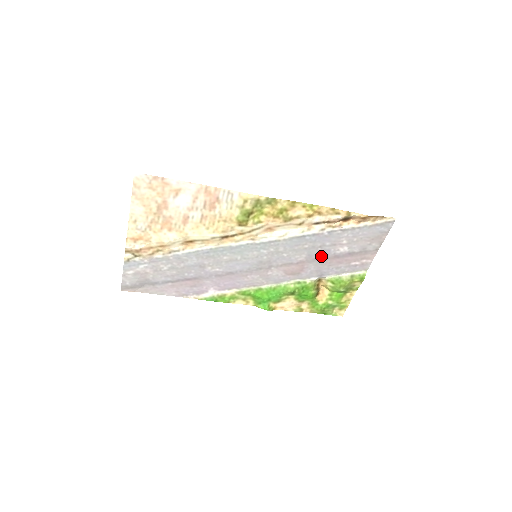
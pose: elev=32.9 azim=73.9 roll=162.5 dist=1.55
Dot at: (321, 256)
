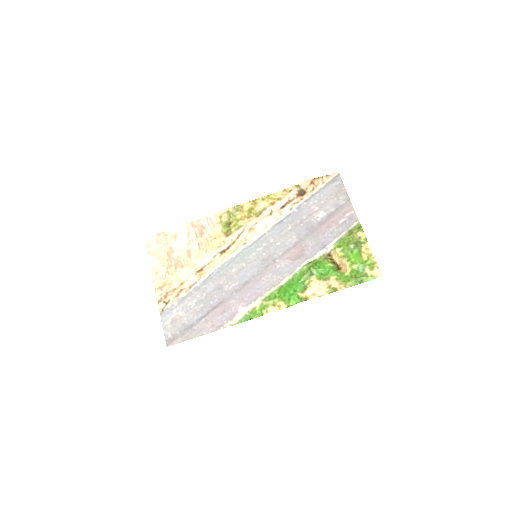
Dot at: (309, 230)
